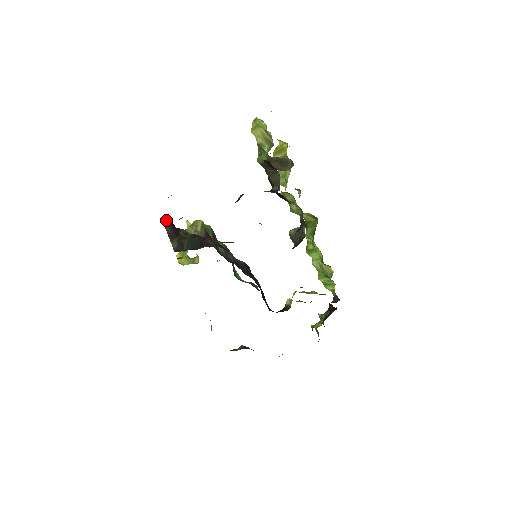
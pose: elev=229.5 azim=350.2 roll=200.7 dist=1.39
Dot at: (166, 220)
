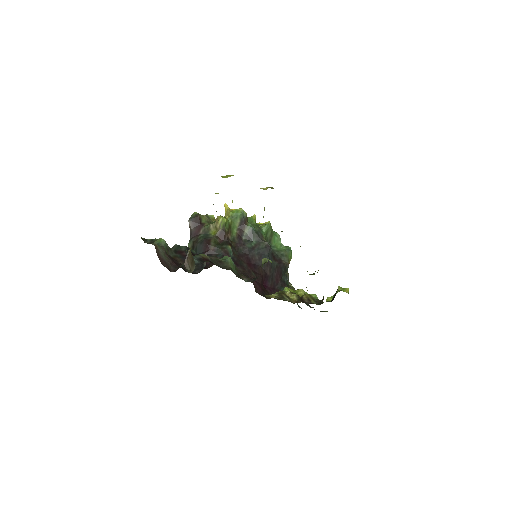
Dot at: (193, 218)
